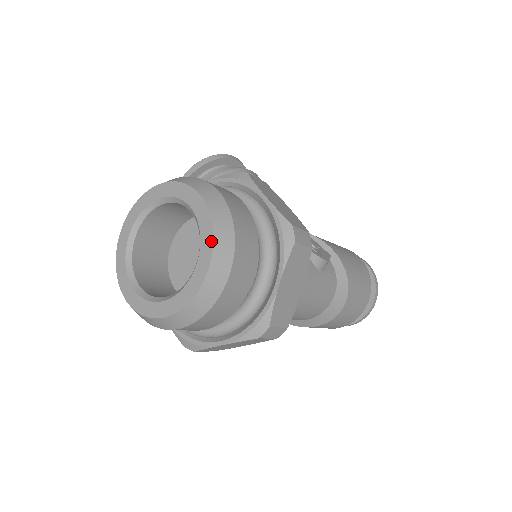
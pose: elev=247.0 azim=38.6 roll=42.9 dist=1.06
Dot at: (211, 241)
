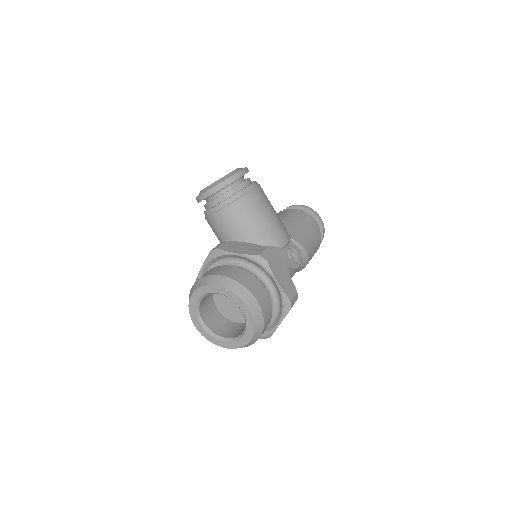
Dot at: (253, 331)
